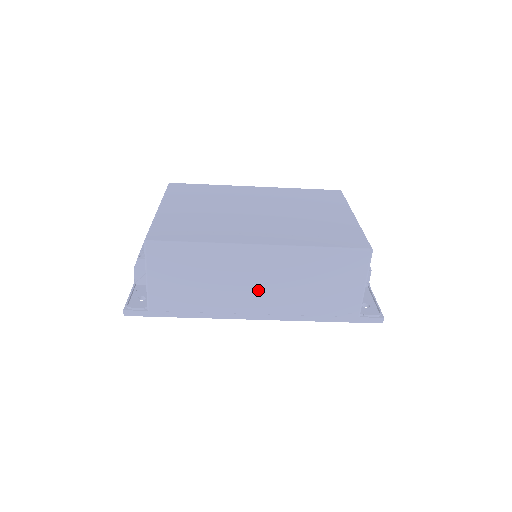
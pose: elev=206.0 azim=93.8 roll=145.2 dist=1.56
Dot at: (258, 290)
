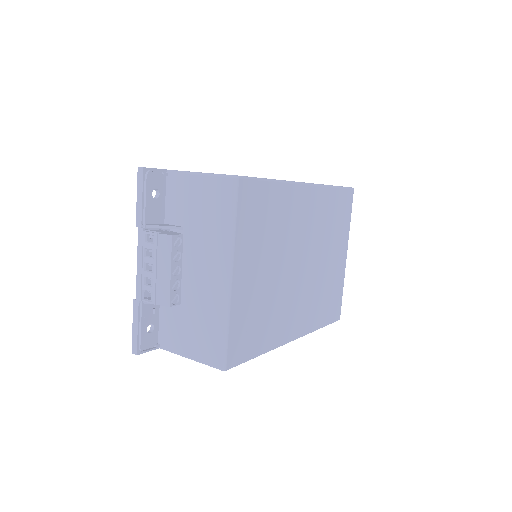
Dot at: occluded
